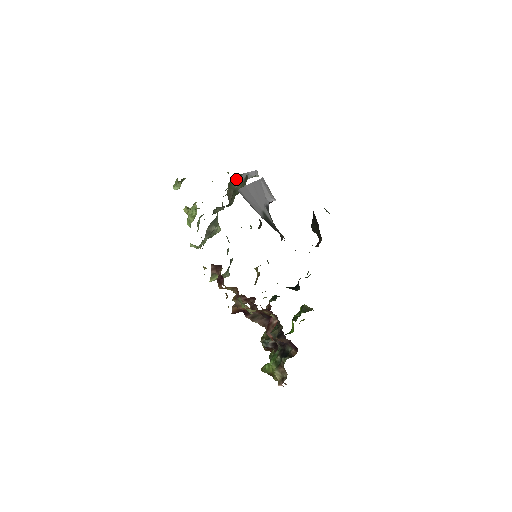
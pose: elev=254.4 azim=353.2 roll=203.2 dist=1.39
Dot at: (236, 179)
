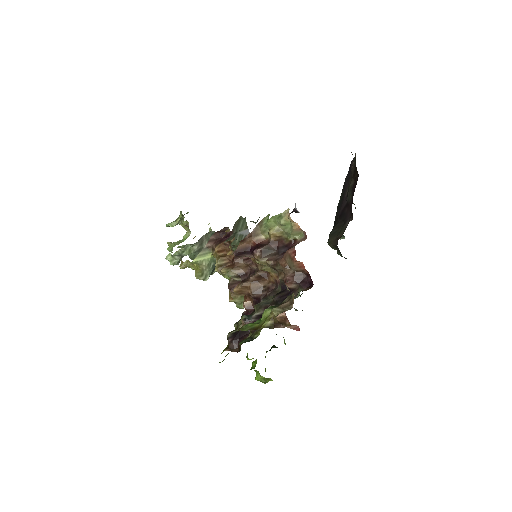
Dot at: (243, 225)
